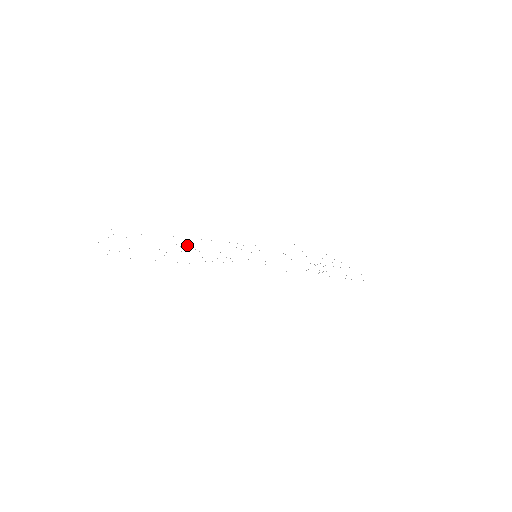
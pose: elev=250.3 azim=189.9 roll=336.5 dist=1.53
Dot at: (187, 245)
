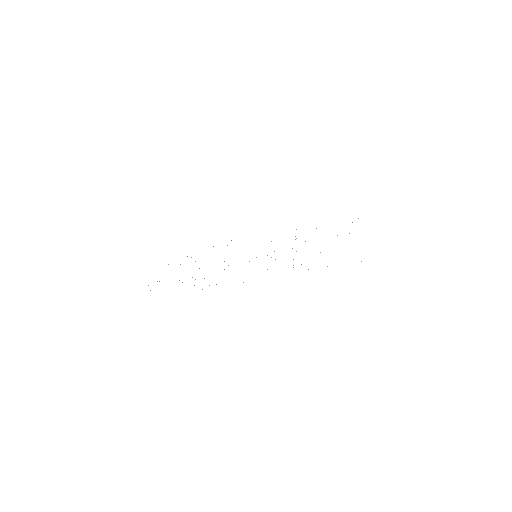
Dot at: occluded
